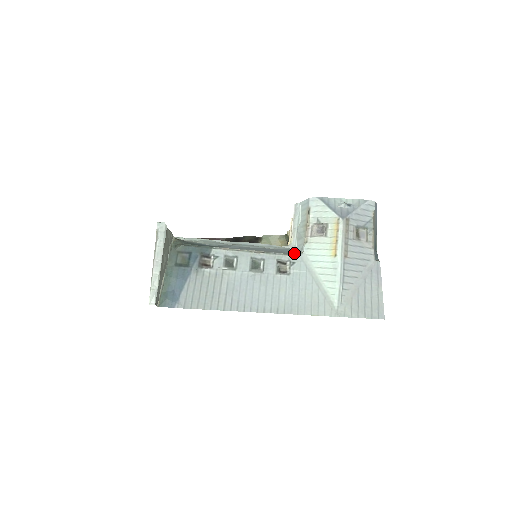
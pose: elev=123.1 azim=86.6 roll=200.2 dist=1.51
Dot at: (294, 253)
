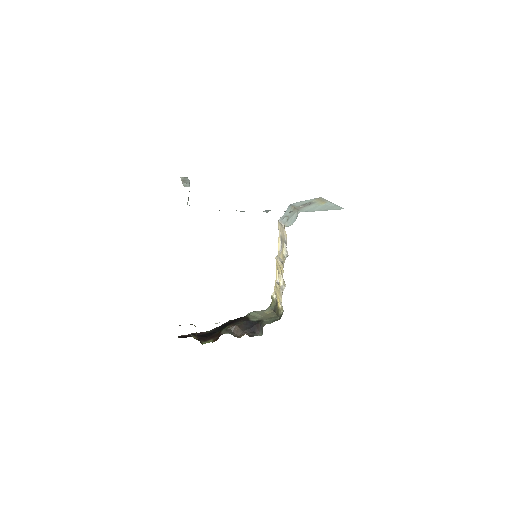
Dot at: occluded
